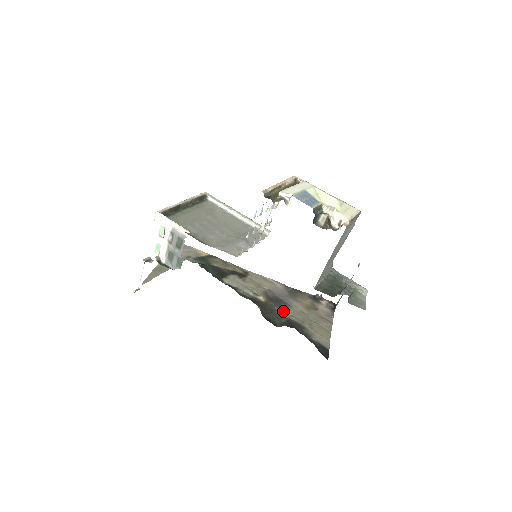
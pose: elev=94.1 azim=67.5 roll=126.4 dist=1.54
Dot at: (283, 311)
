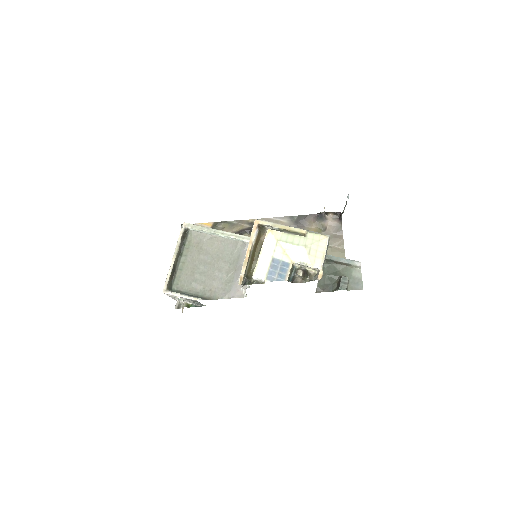
Dot at: occluded
